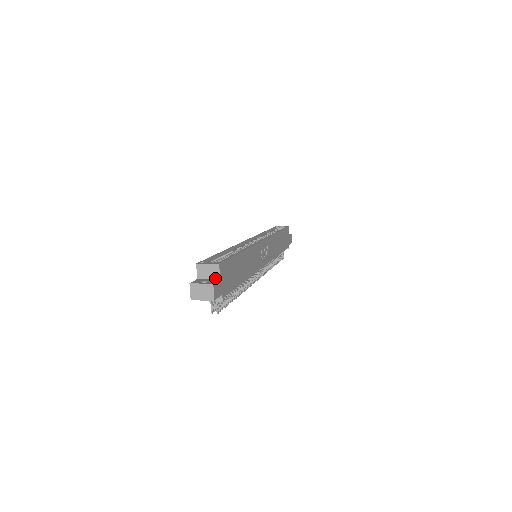
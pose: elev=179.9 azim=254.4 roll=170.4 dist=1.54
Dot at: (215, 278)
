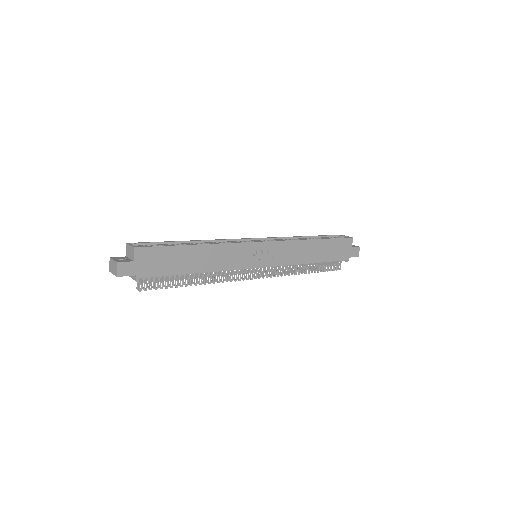
Dot at: (132, 259)
